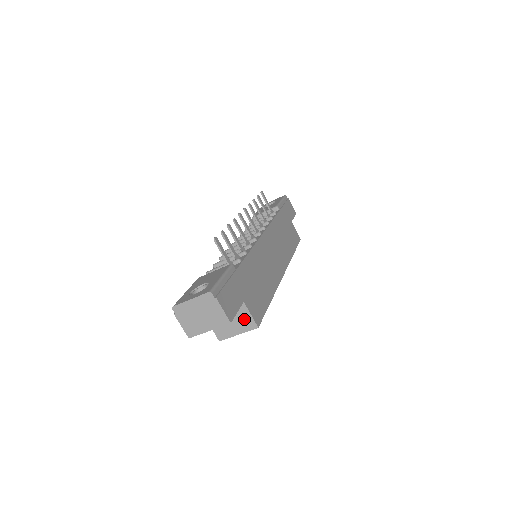
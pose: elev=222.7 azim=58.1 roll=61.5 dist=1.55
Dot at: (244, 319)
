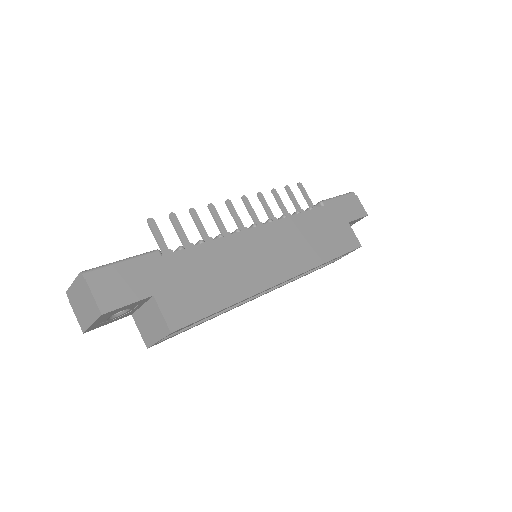
Dot at: (158, 320)
